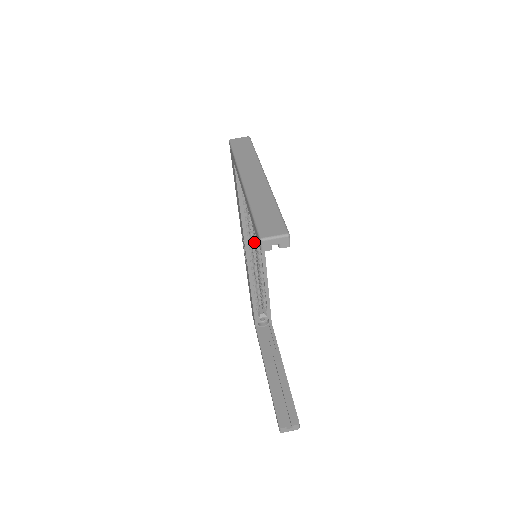
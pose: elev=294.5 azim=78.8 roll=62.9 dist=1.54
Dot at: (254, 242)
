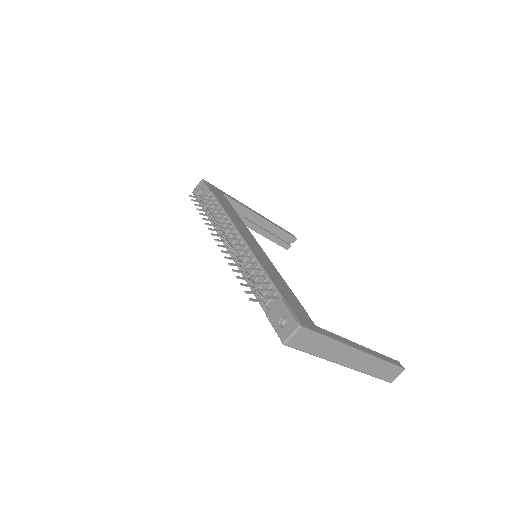
Dot at: occluded
